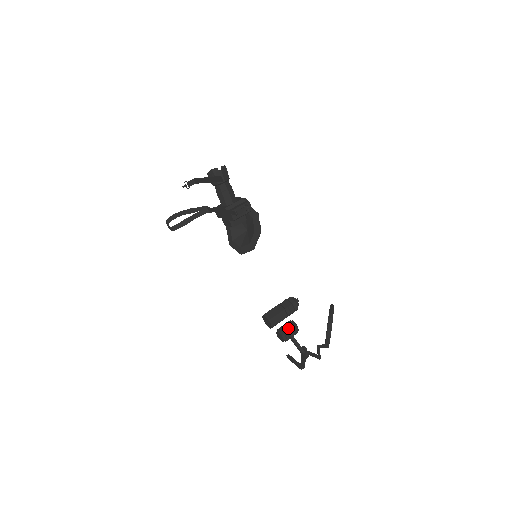
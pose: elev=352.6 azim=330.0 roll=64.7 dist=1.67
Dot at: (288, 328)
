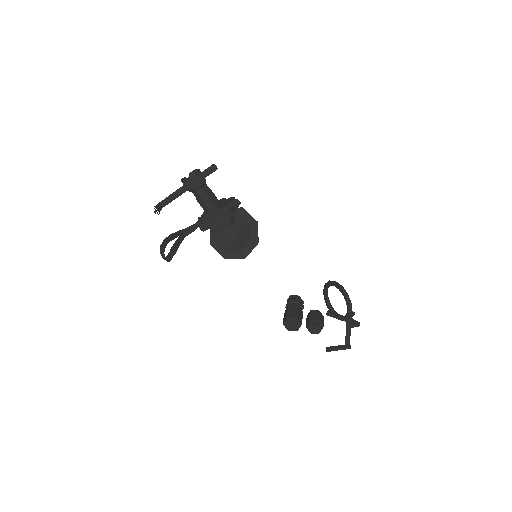
Dot at: (316, 316)
